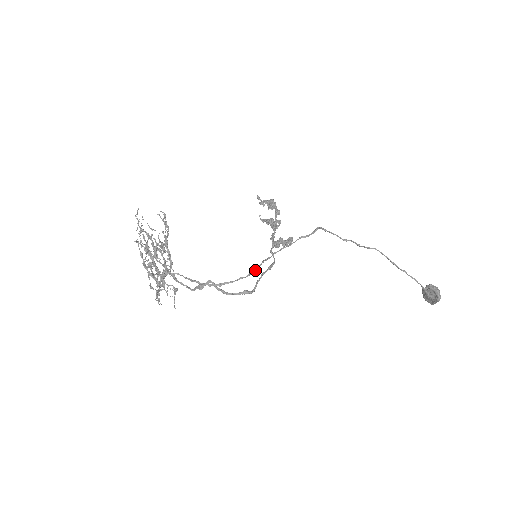
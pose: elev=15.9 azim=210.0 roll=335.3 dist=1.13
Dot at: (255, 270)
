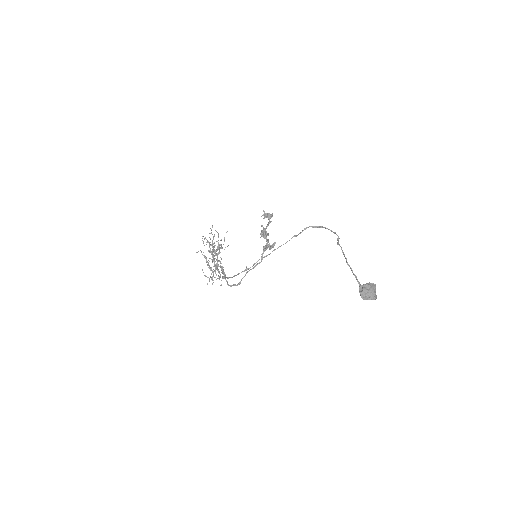
Dot at: (247, 268)
